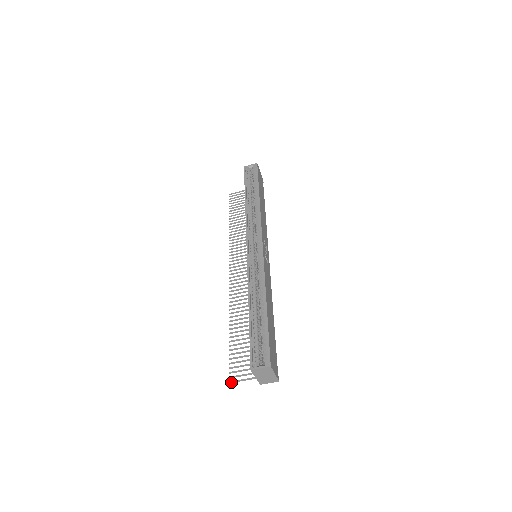
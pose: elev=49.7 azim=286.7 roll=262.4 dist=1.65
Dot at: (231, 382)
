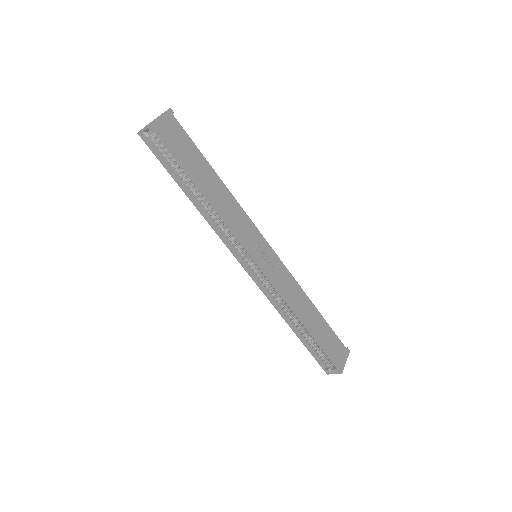
Dot at: occluded
